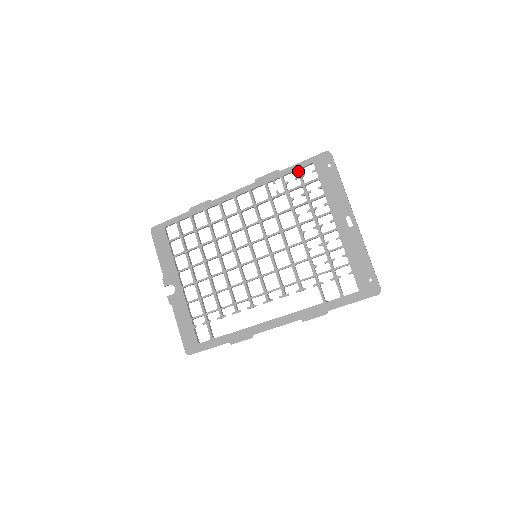
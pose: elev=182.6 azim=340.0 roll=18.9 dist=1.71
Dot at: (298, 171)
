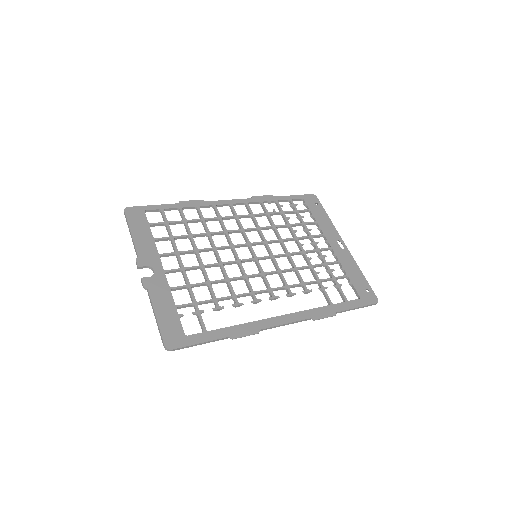
Dot at: (291, 200)
